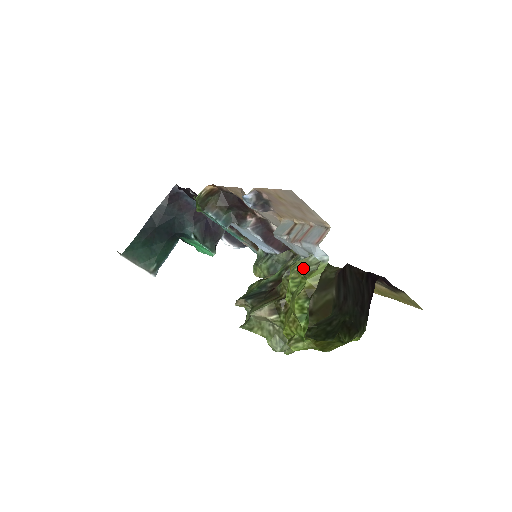
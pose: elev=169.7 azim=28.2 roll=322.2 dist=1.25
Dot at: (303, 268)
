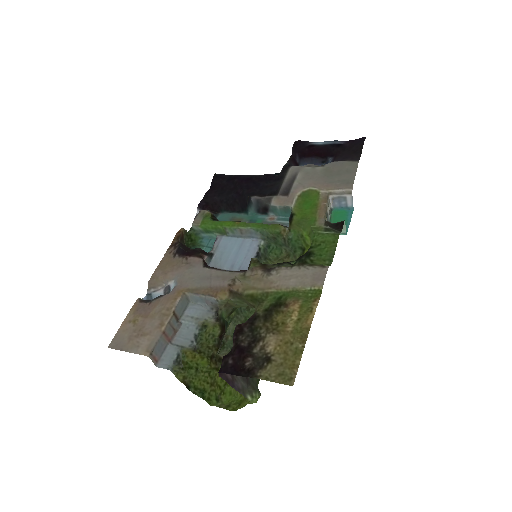
Dot at: occluded
